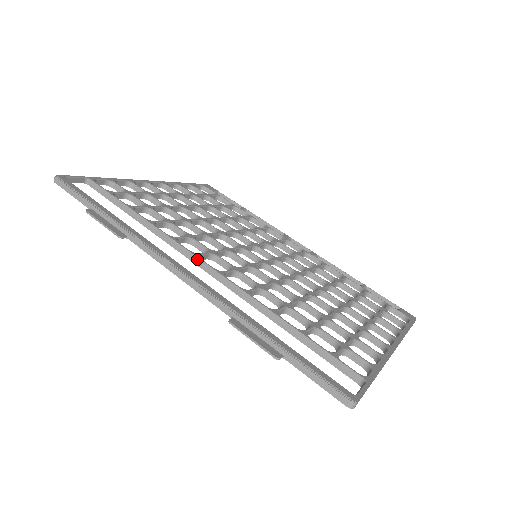
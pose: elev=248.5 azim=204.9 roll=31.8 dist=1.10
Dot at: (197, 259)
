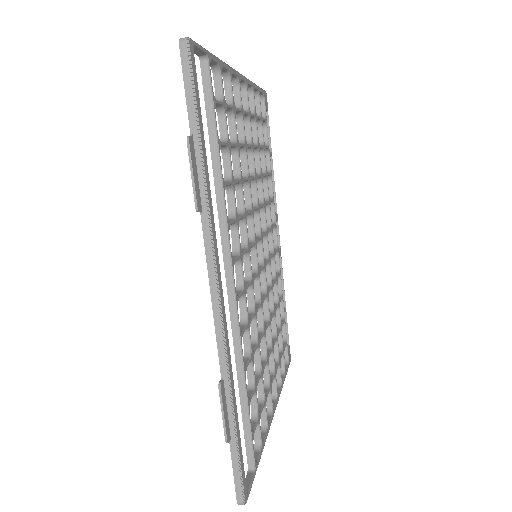
Dot at: (231, 270)
